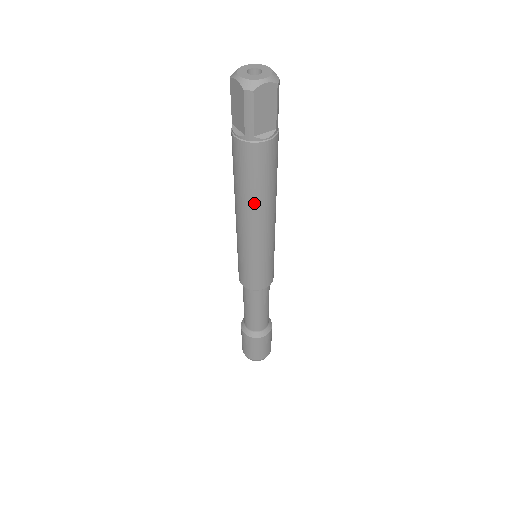
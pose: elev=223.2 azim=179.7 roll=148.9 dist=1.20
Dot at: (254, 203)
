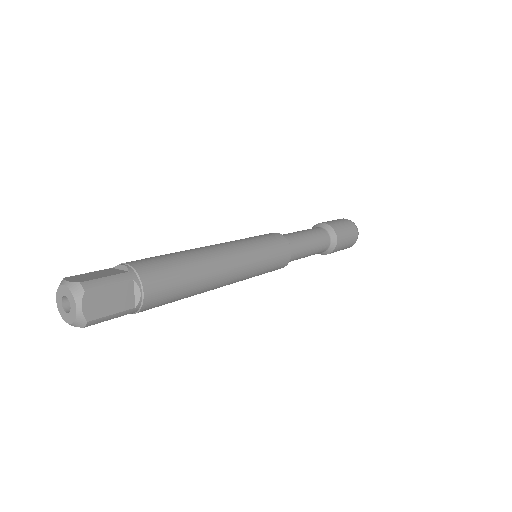
Dot at: occluded
